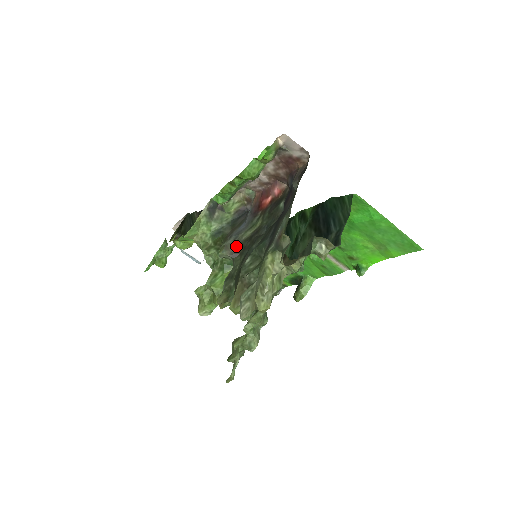
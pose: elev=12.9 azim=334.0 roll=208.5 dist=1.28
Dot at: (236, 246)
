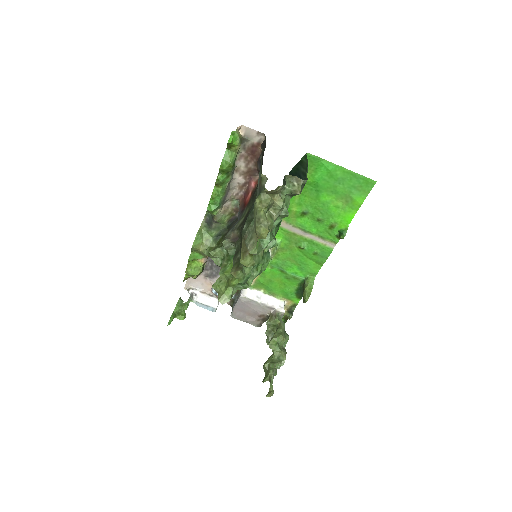
Dot at: (235, 234)
